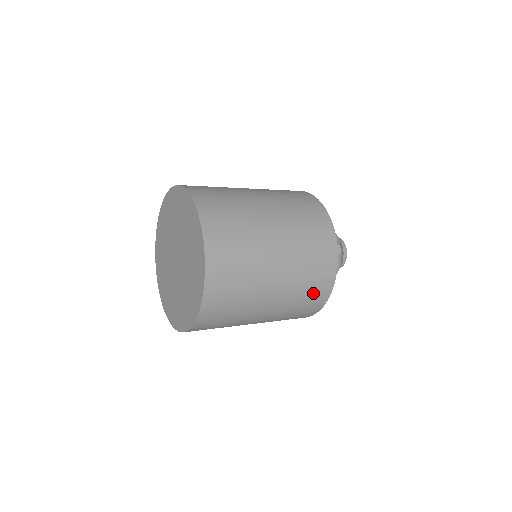
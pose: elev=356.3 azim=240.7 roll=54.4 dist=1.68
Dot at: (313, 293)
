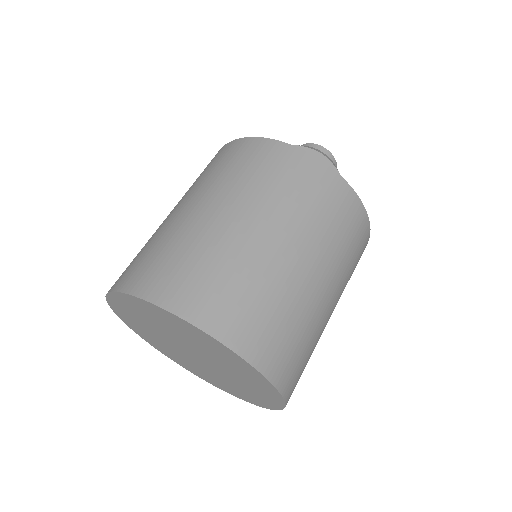
Dot at: occluded
